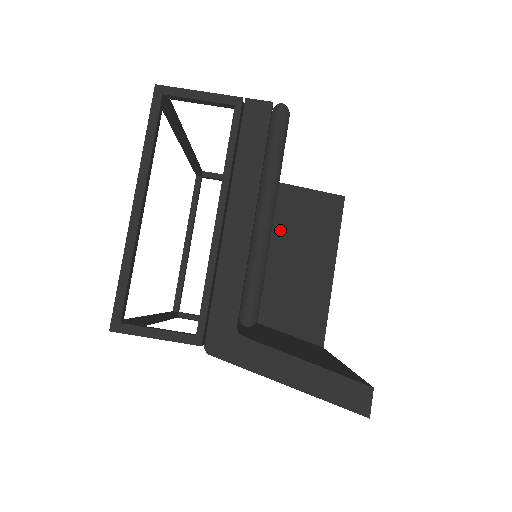
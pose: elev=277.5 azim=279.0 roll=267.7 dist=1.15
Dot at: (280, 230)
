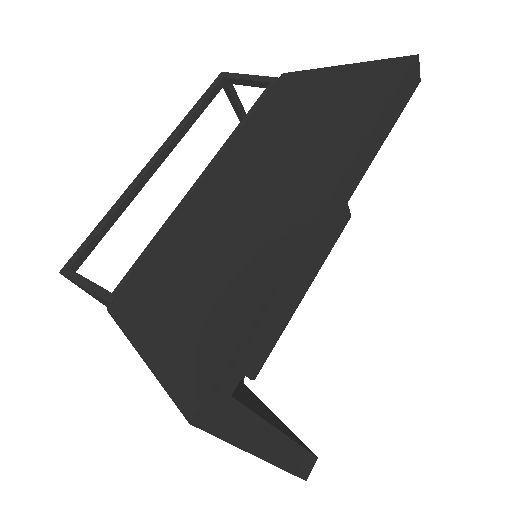
Dot at: occluded
